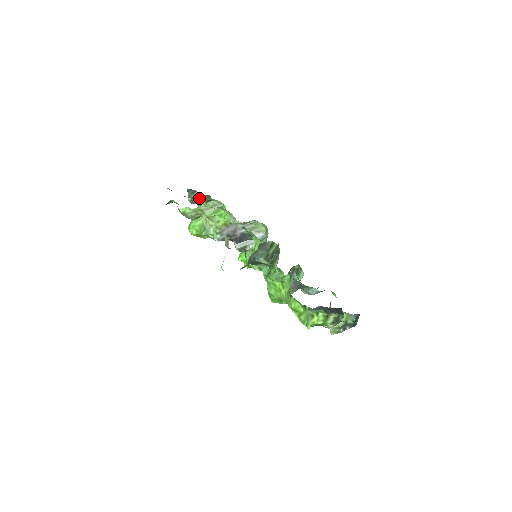
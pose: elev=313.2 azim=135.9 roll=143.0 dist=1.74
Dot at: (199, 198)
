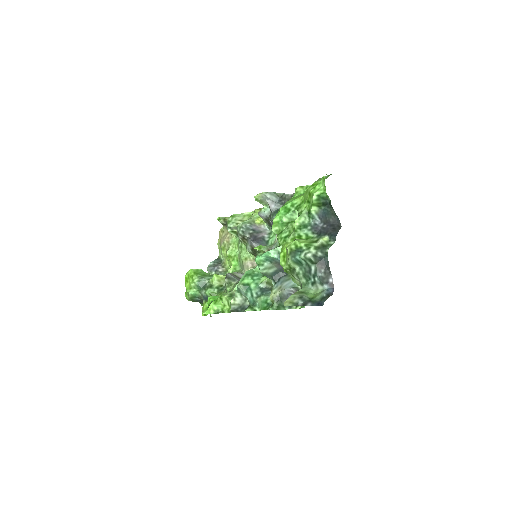
Dot at: (219, 267)
